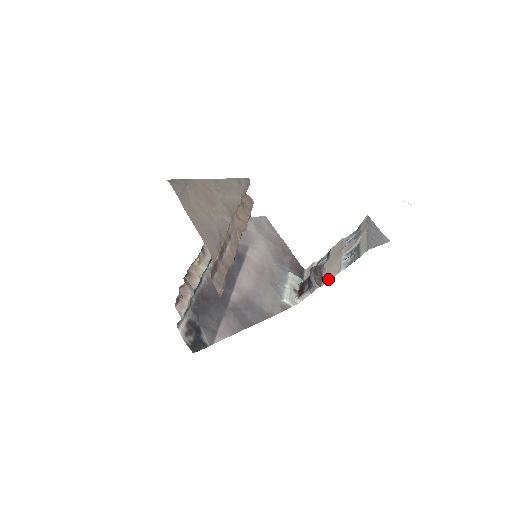
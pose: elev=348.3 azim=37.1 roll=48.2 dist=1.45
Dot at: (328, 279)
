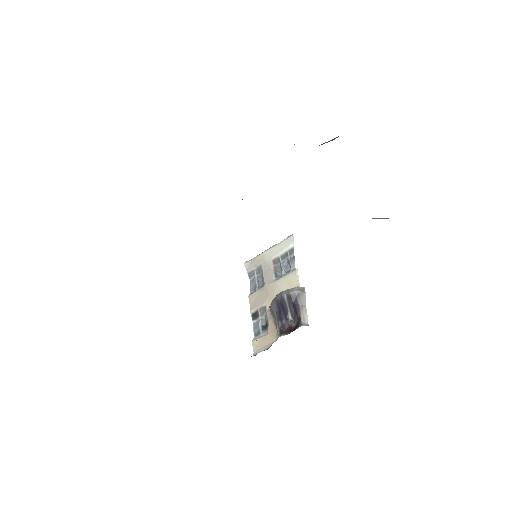
Dot at: occluded
